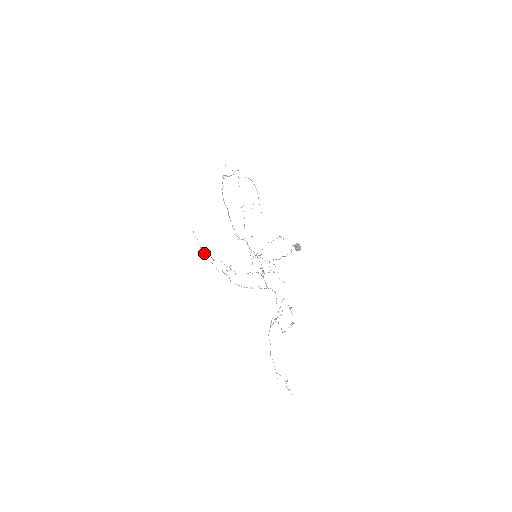
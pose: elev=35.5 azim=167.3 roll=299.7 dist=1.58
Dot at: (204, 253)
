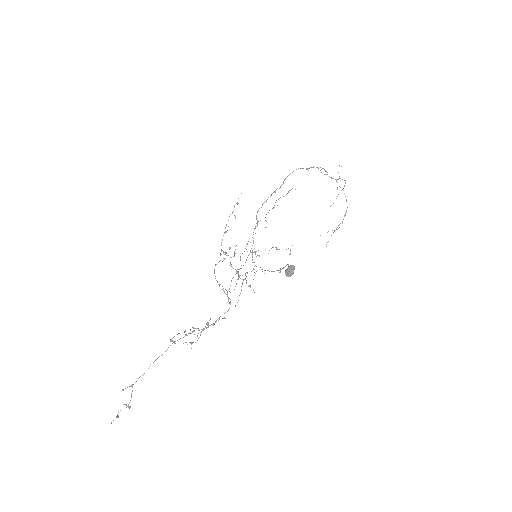
Dot at: (228, 220)
